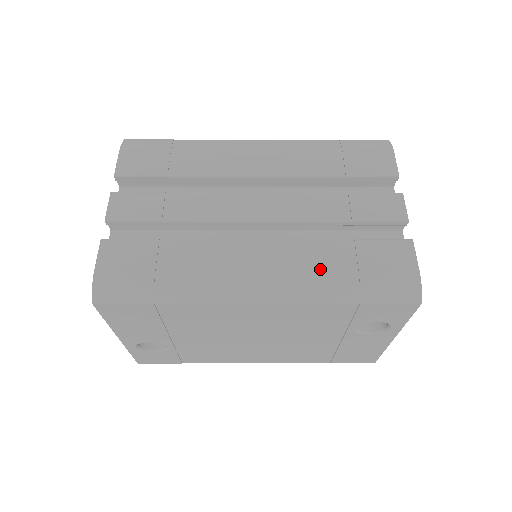
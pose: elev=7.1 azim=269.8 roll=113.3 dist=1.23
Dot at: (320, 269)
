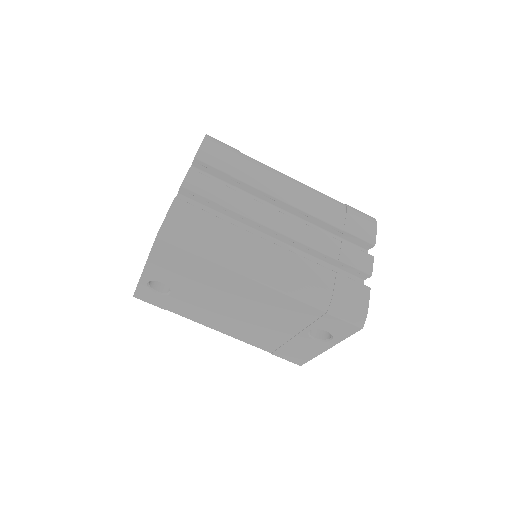
Dot at: (311, 281)
